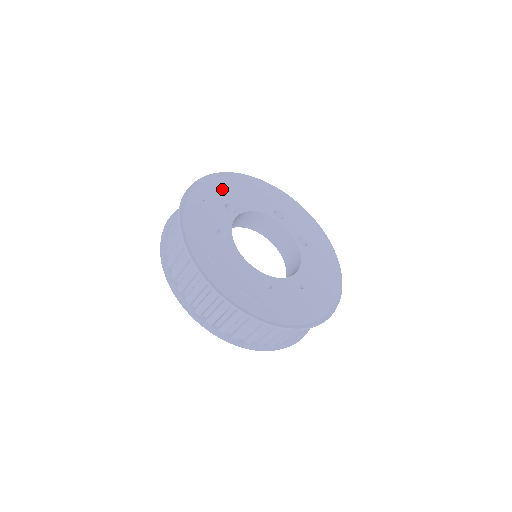
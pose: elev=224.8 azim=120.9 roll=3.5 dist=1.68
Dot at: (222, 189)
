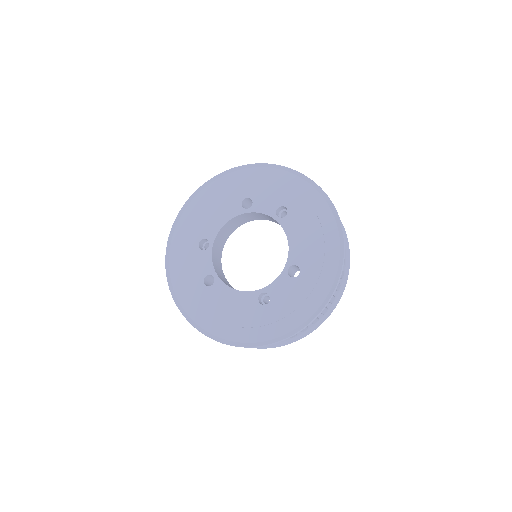
Dot at: (189, 229)
